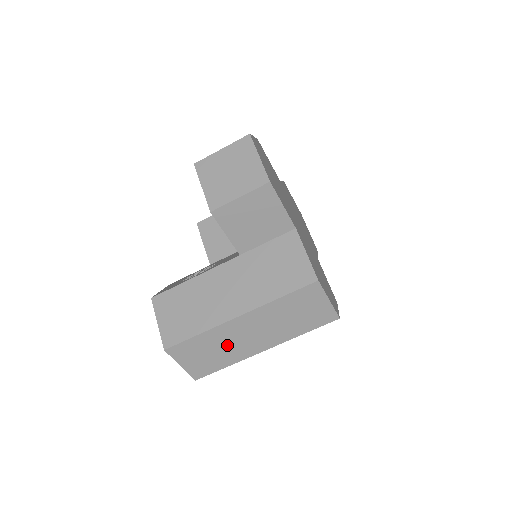
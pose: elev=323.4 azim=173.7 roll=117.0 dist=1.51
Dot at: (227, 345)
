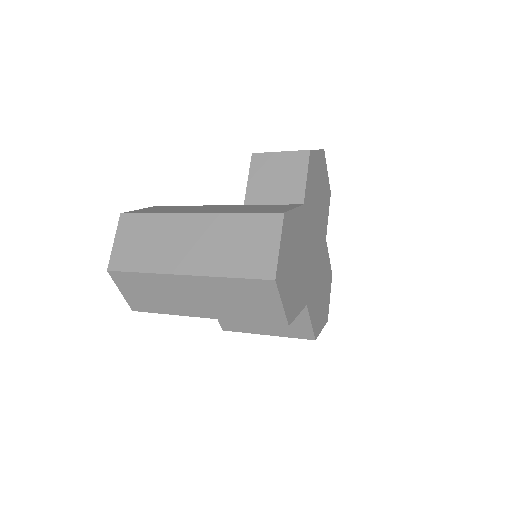
Dot at: (163, 243)
